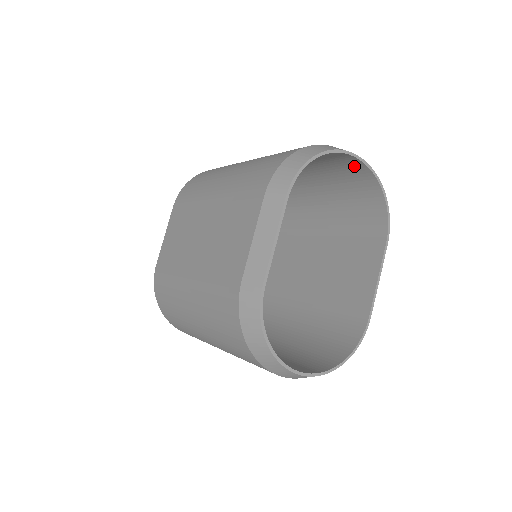
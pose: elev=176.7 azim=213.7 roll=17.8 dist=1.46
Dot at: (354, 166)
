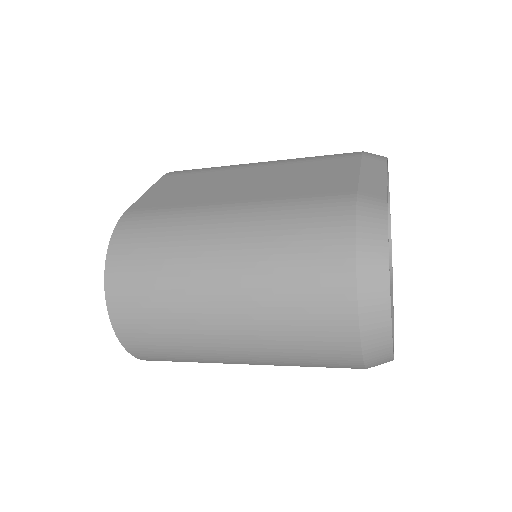
Dot at: occluded
